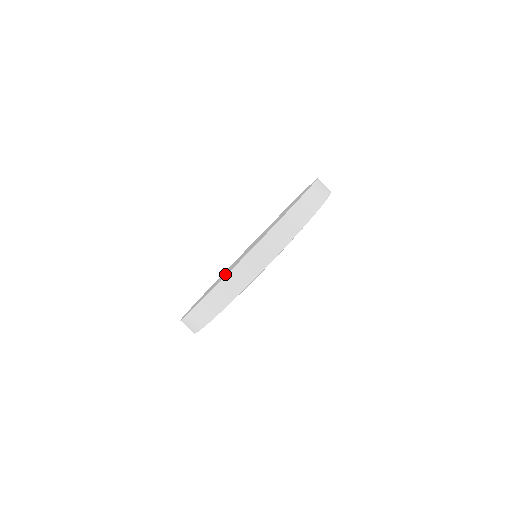
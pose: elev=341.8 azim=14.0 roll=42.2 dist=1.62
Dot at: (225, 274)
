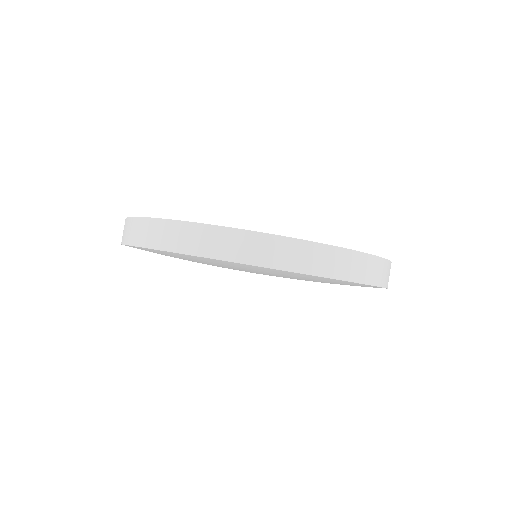
Dot at: occluded
